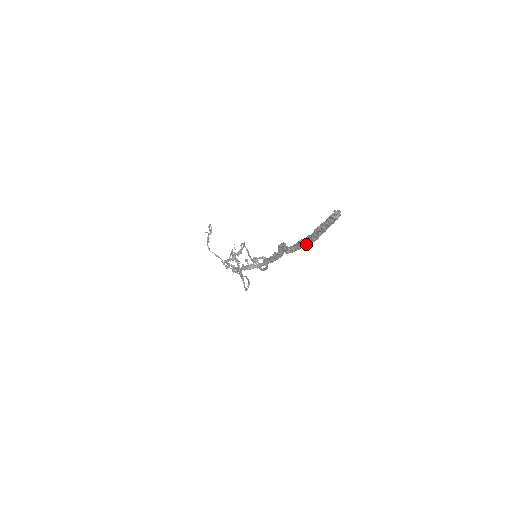
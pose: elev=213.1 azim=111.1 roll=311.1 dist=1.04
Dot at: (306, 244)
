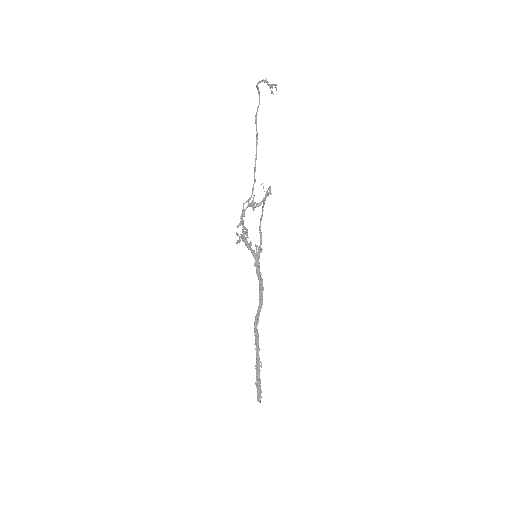
Dot at: (256, 355)
